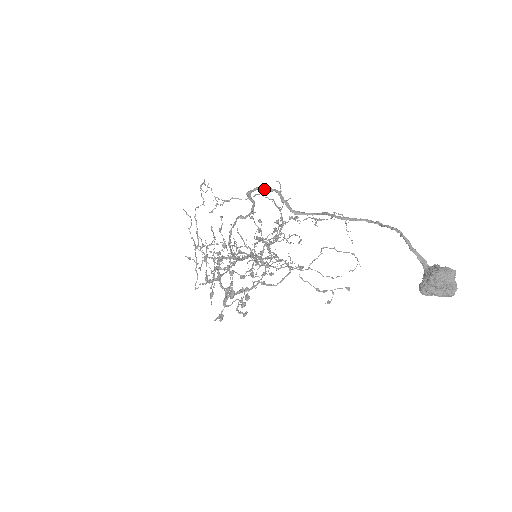
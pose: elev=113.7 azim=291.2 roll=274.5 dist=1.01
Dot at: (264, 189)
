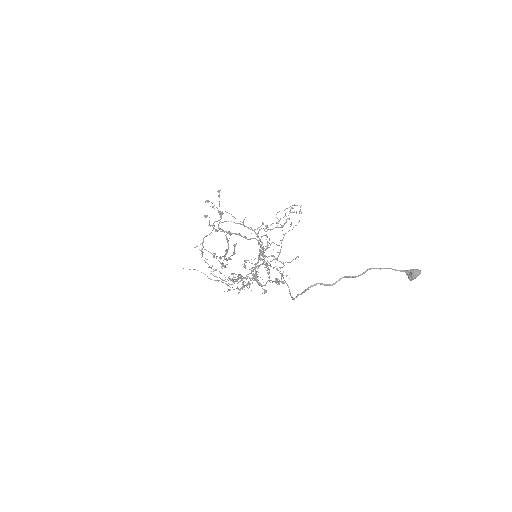
Dot at: occluded
